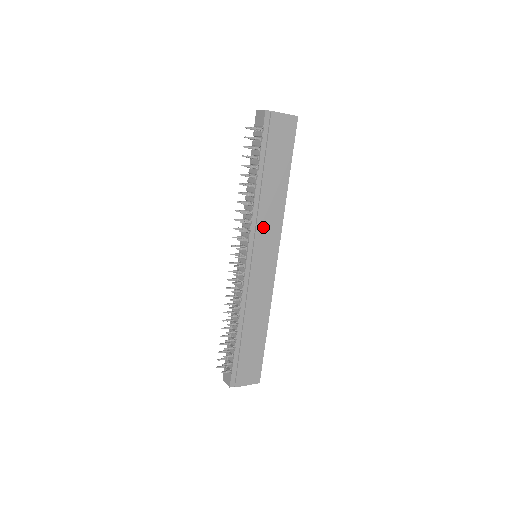
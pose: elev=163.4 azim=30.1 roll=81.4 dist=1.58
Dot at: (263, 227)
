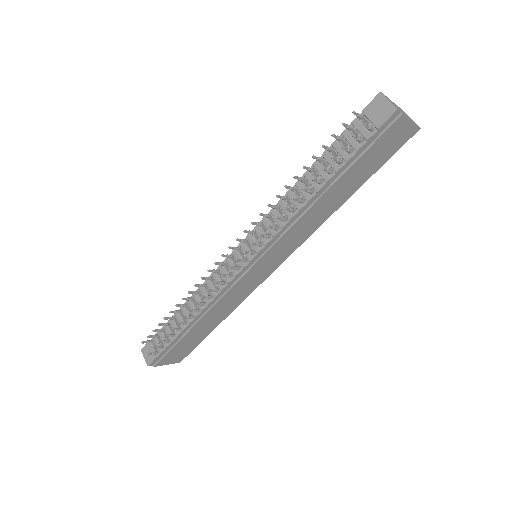
Dot at: (288, 237)
